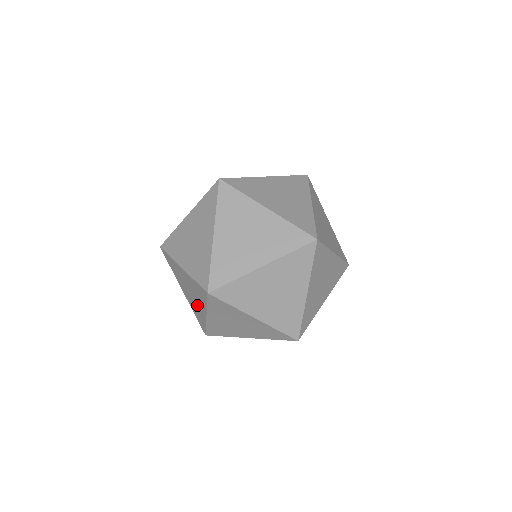
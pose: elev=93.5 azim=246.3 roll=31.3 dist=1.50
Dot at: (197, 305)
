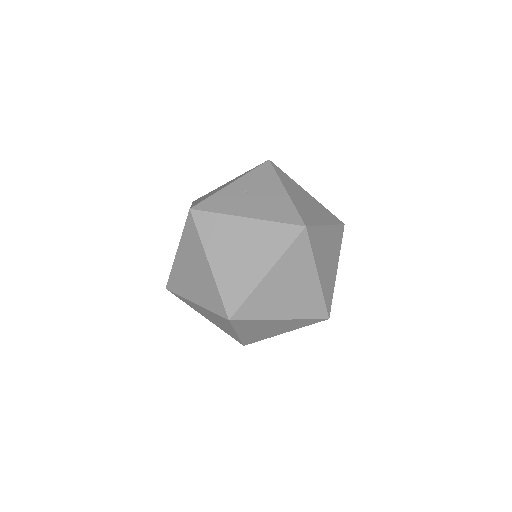
Dot at: occluded
